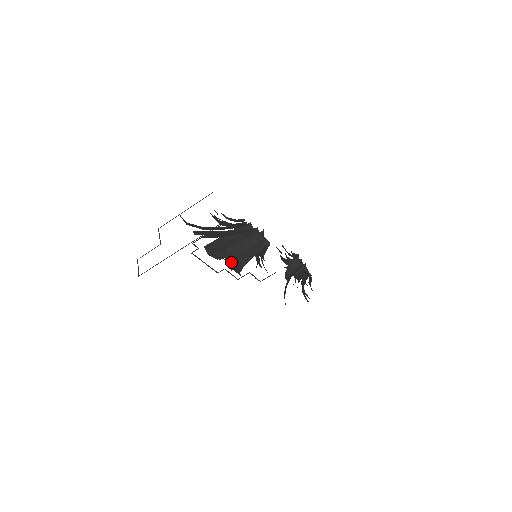
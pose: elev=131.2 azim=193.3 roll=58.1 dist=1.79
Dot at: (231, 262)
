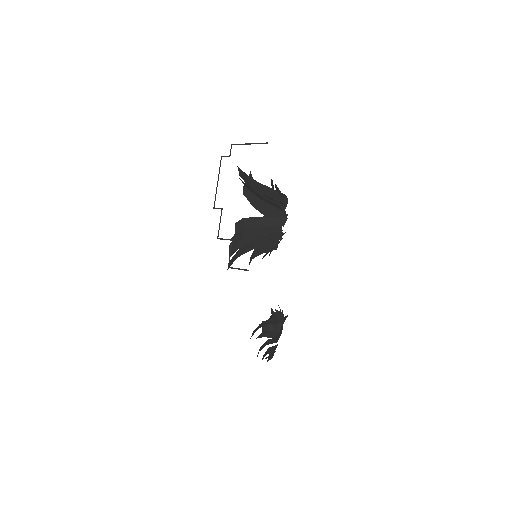
Dot at: (234, 243)
